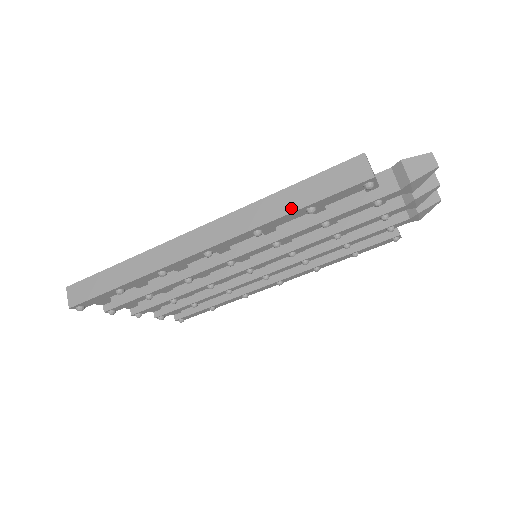
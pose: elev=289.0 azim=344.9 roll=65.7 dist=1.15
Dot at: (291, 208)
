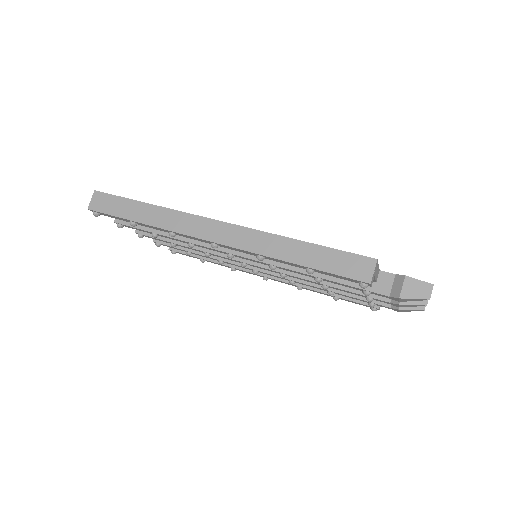
Dot at: (296, 260)
